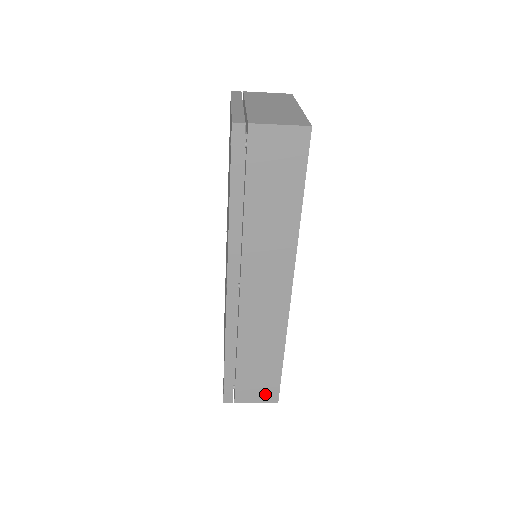
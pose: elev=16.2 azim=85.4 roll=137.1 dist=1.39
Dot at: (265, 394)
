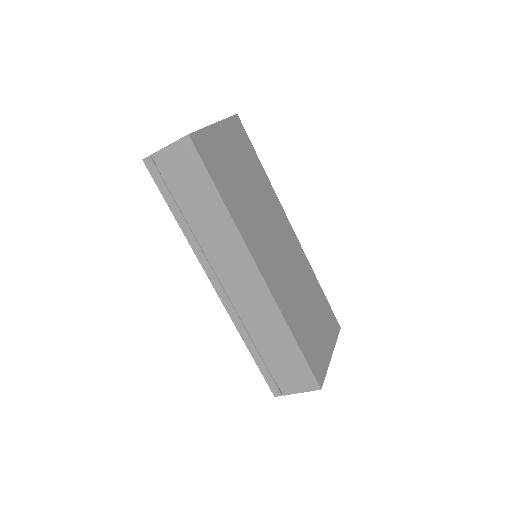
Dot at: (304, 382)
